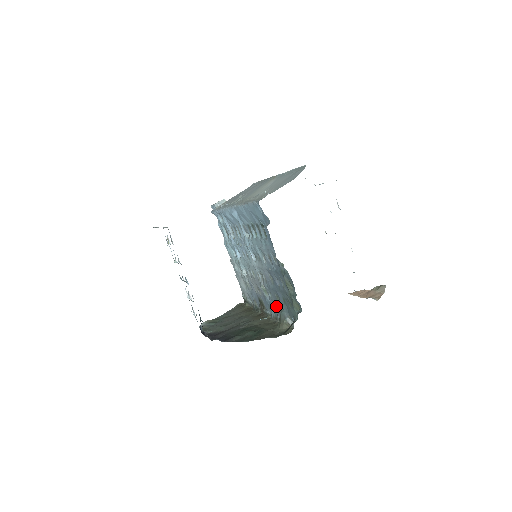
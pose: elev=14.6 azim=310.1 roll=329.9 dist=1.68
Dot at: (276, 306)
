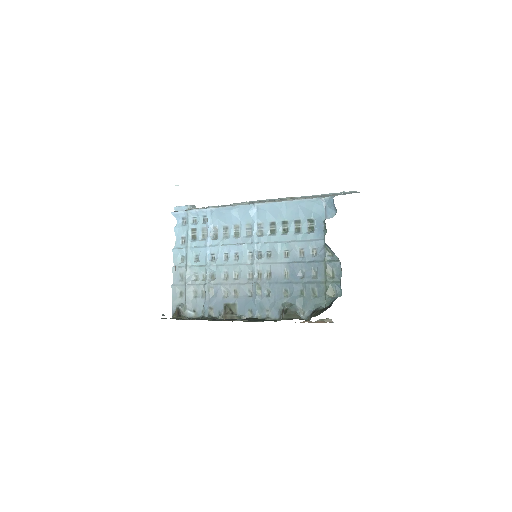
Dot at: (275, 303)
